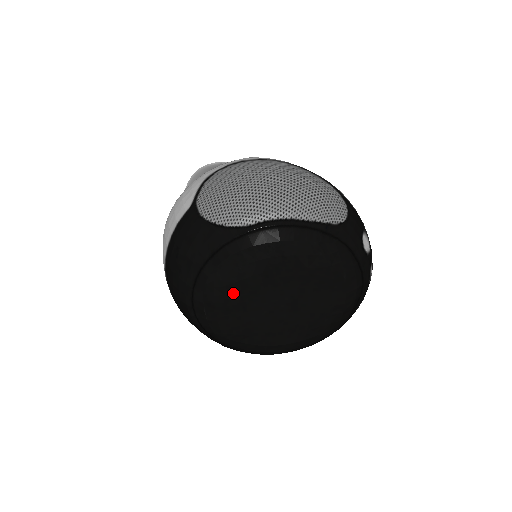
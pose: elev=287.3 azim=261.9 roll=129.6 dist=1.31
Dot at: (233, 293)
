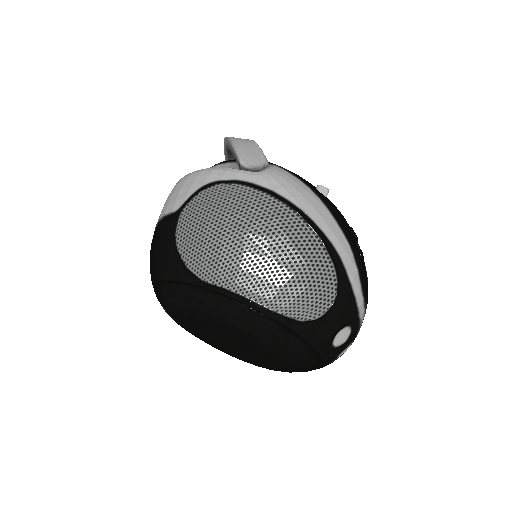
Dot at: (183, 316)
